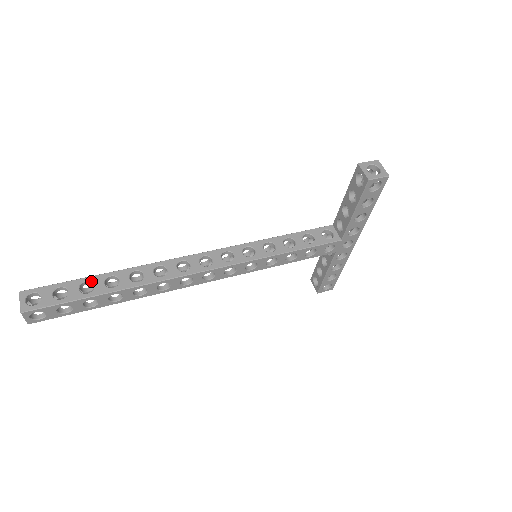
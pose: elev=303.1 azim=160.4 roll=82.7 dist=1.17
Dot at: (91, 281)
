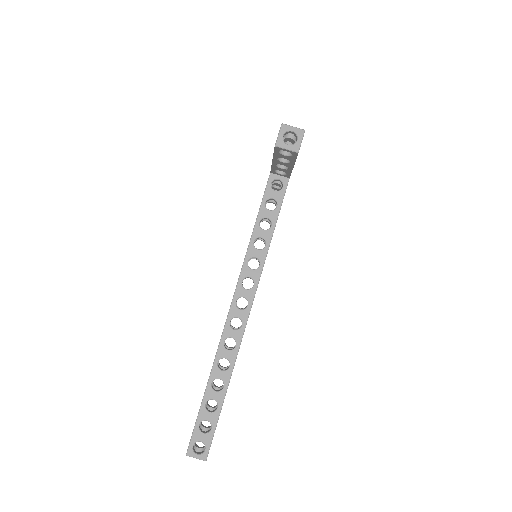
Dot at: (208, 400)
